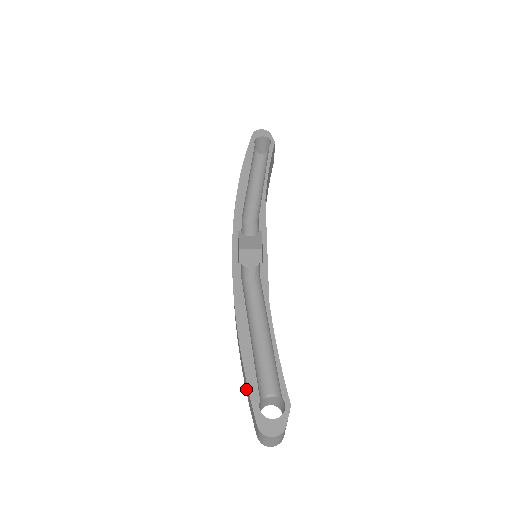
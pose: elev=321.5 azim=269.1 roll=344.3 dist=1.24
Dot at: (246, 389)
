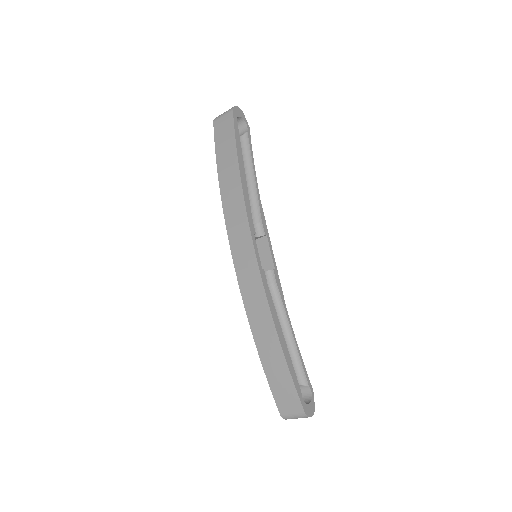
Dot at: (275, 381)
